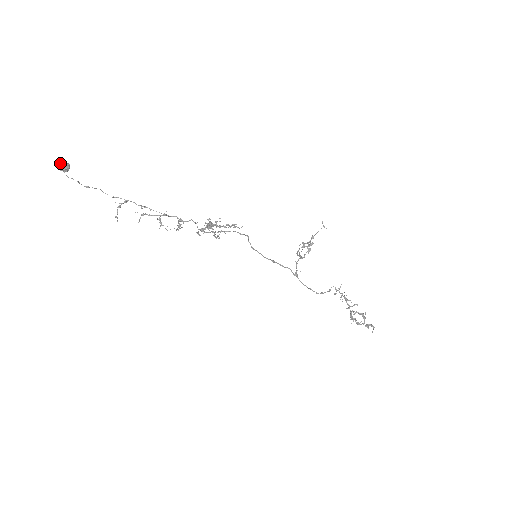
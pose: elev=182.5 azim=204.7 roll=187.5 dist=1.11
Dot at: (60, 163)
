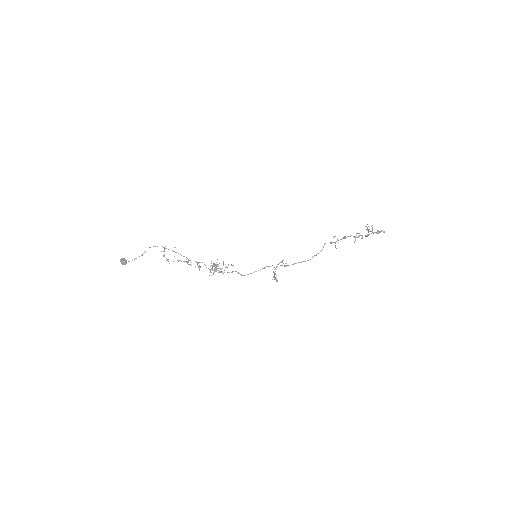
Dot at: (121, 262)
